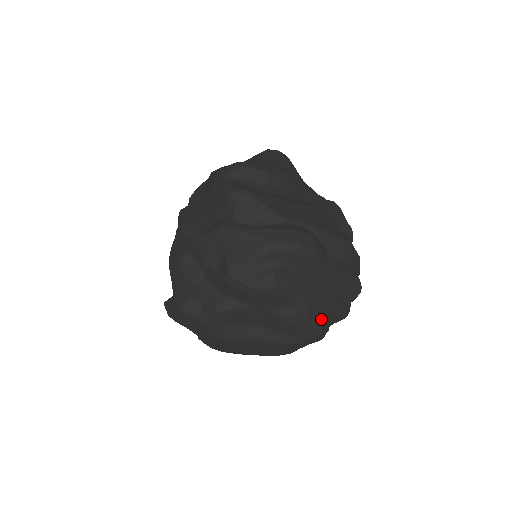
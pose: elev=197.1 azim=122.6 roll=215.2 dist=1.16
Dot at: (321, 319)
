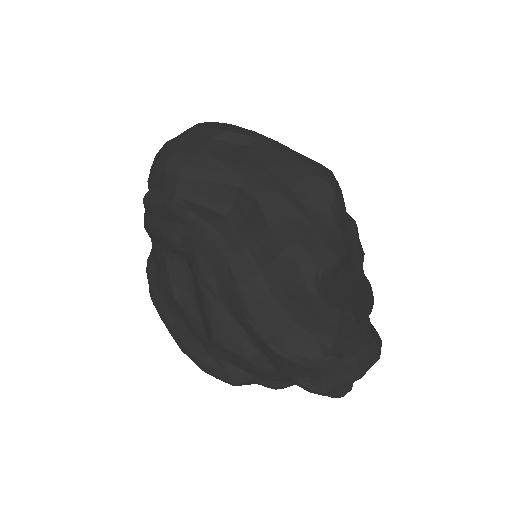
Dot at: occluded
